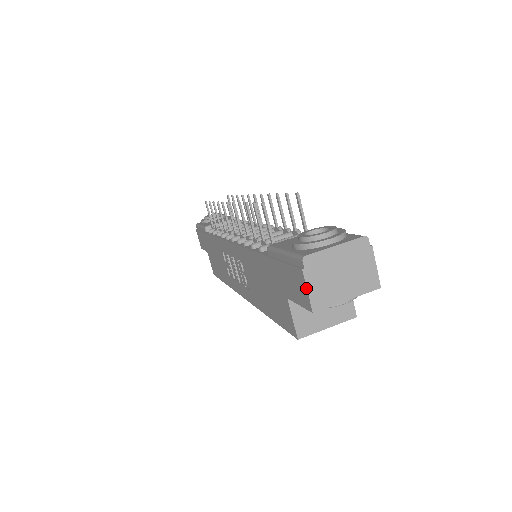
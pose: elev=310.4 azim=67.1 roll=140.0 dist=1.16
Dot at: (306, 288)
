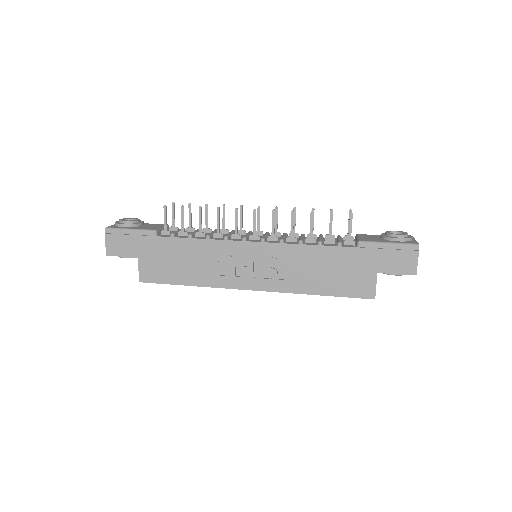
Dot at: (417, 261)
